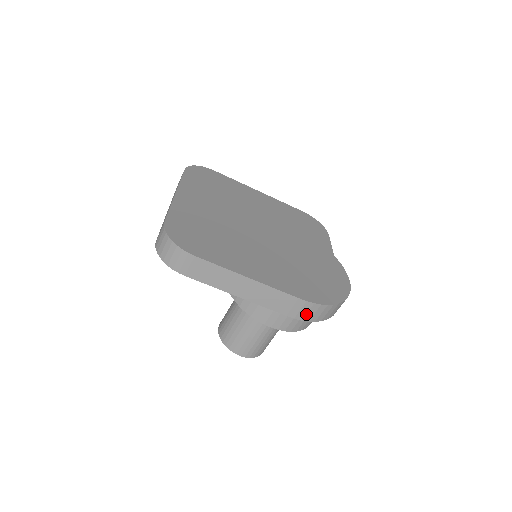
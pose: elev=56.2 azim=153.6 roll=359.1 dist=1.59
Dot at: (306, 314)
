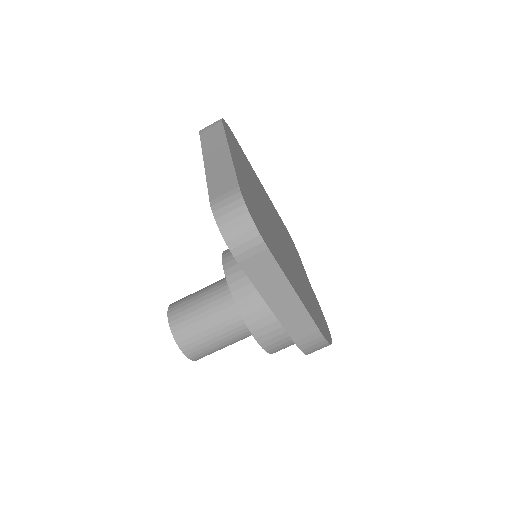
Dot at: (310, 346)
